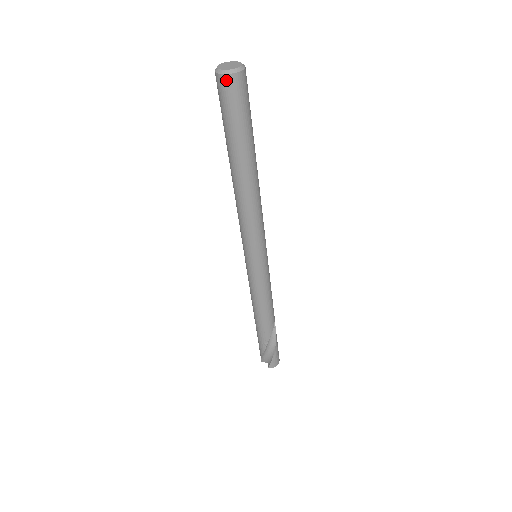
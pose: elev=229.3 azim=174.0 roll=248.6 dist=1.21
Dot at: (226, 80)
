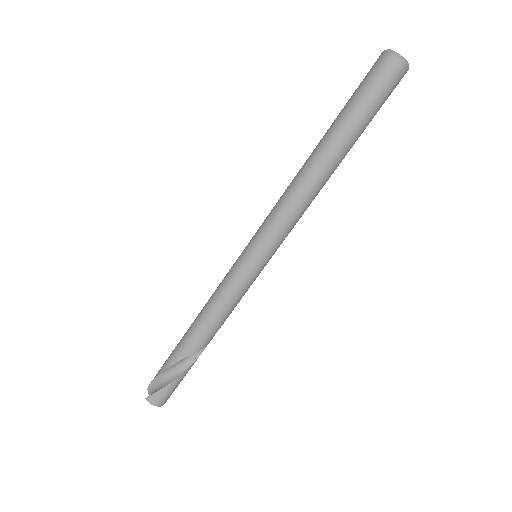
Dot at: (387, 57)
